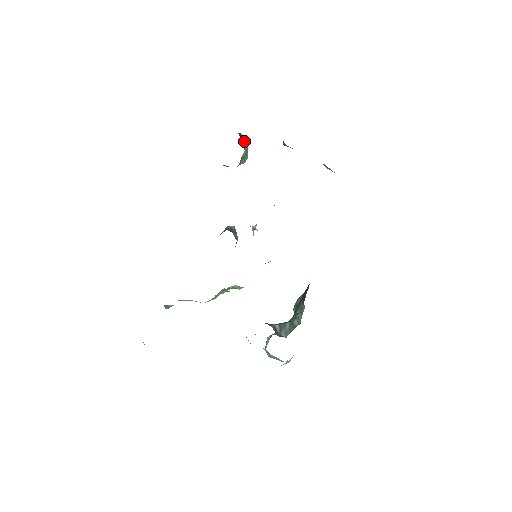
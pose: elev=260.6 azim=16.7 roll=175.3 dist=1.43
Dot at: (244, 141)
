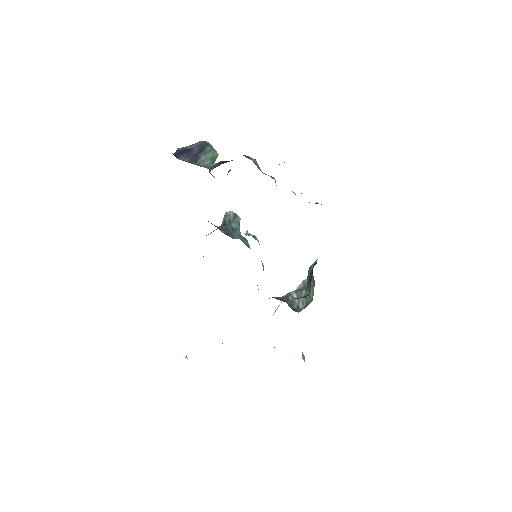
Dot at: (205, 149)
